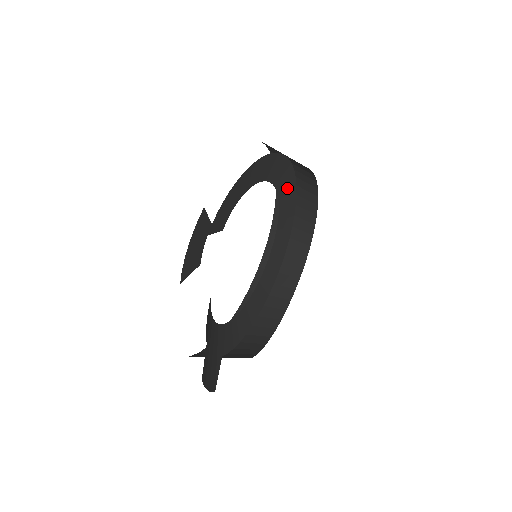
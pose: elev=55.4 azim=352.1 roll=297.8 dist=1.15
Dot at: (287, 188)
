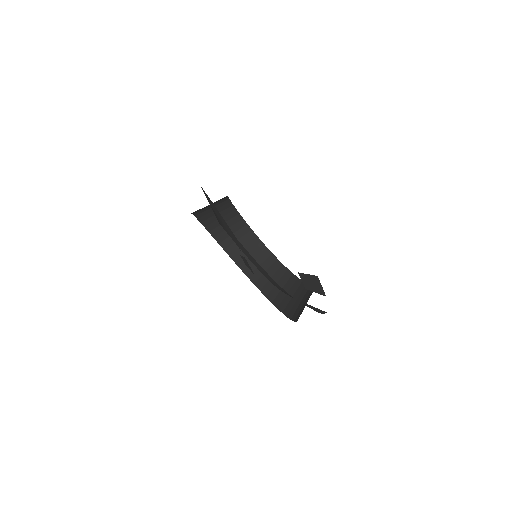
Dot at: (221, 222)
